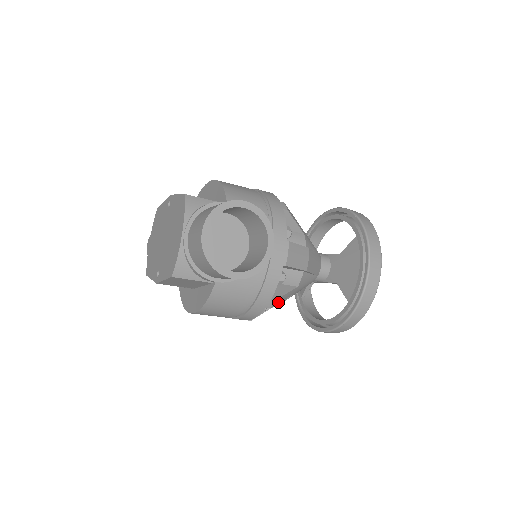
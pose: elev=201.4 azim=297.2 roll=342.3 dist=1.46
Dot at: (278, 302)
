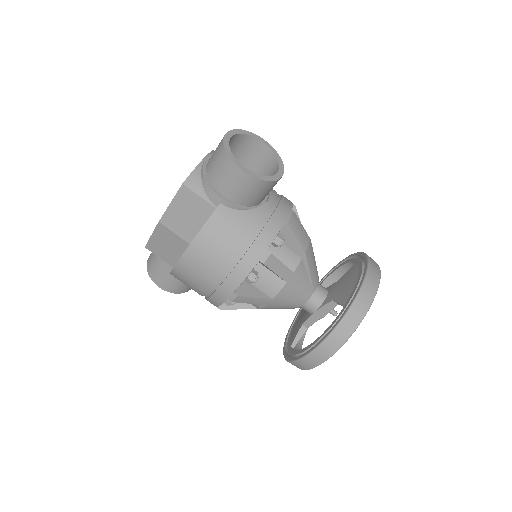
Dot at: (272, 267)
